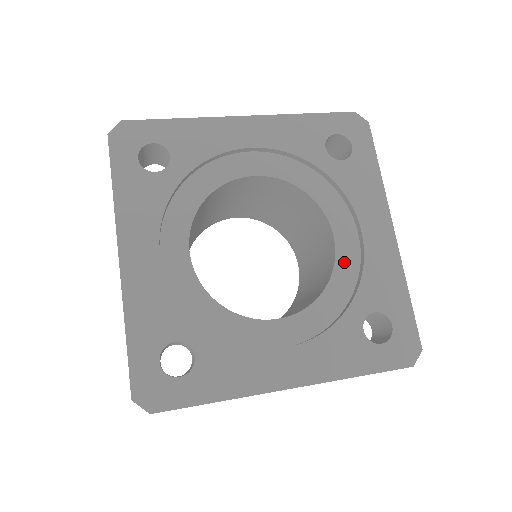
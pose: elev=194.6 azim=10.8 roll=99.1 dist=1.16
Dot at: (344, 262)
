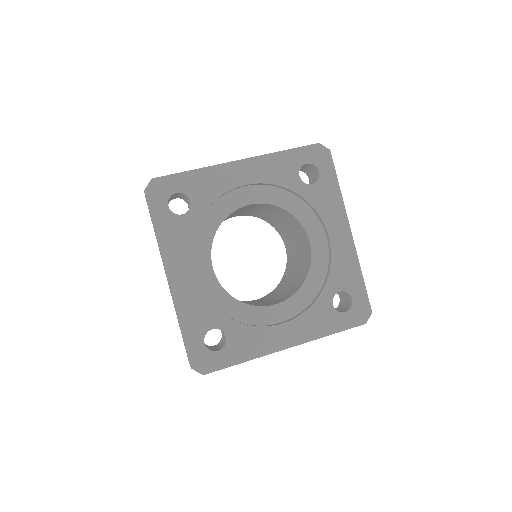
Dot at: (318, 259)
